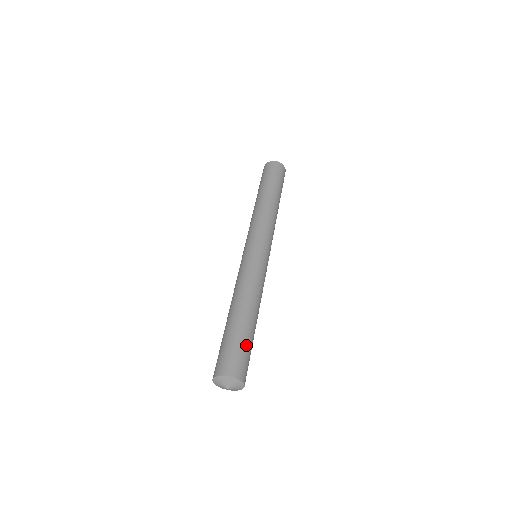
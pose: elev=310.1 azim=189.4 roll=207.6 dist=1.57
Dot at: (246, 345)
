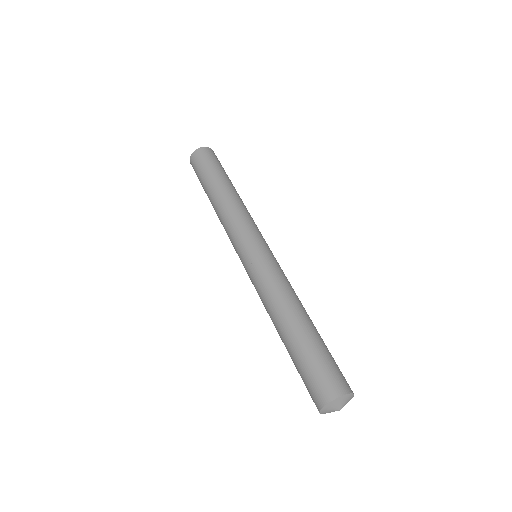
Dot at: (329, 353)
